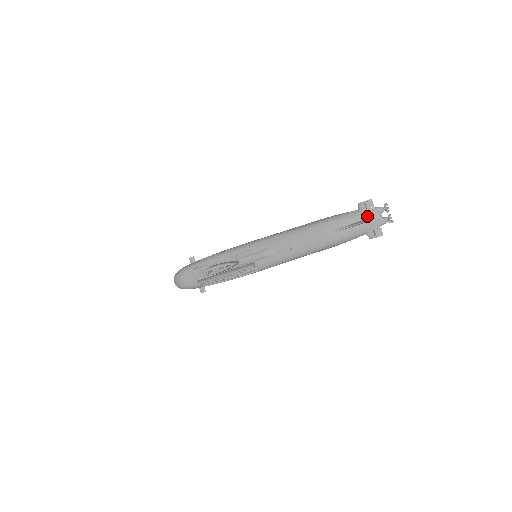
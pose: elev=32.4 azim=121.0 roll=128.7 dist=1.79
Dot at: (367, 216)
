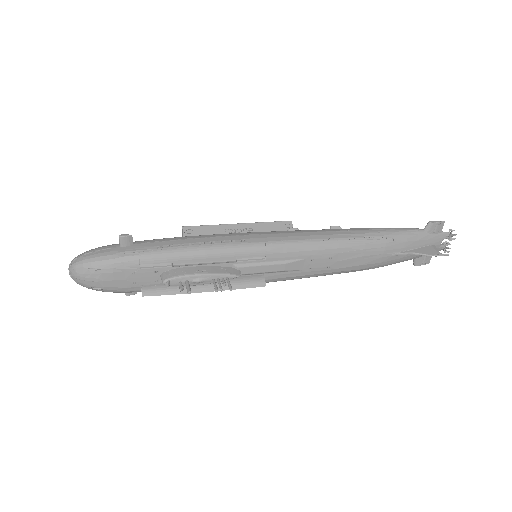
Dot at: (431, 242)
